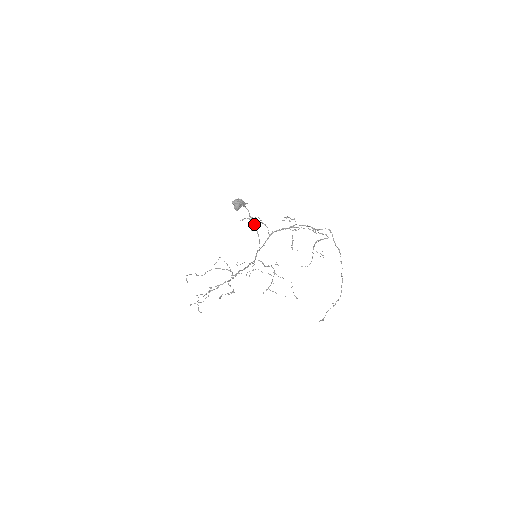
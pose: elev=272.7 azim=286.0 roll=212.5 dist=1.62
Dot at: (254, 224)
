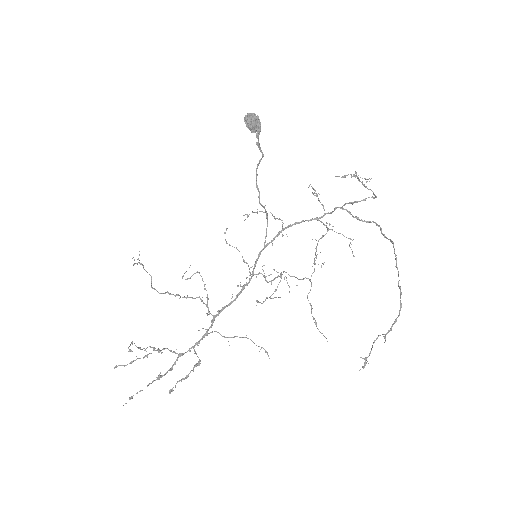
Dot at: (263, 206)
